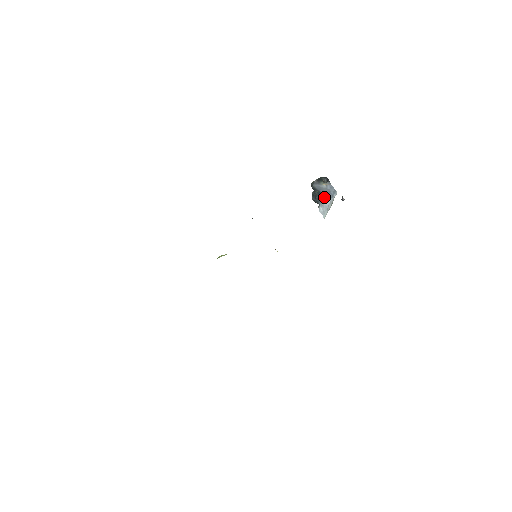
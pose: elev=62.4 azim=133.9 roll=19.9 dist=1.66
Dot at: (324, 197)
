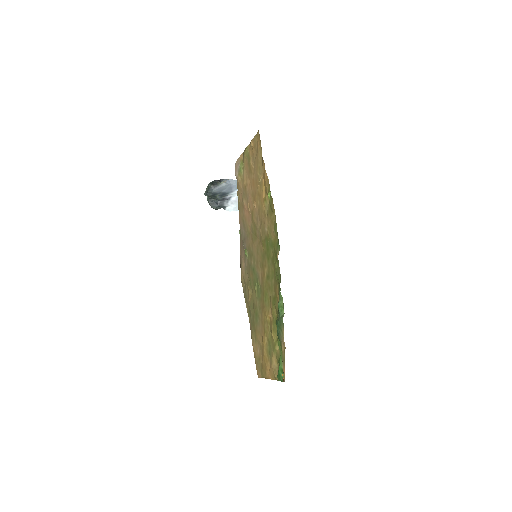
Dot at: (228, 194)
